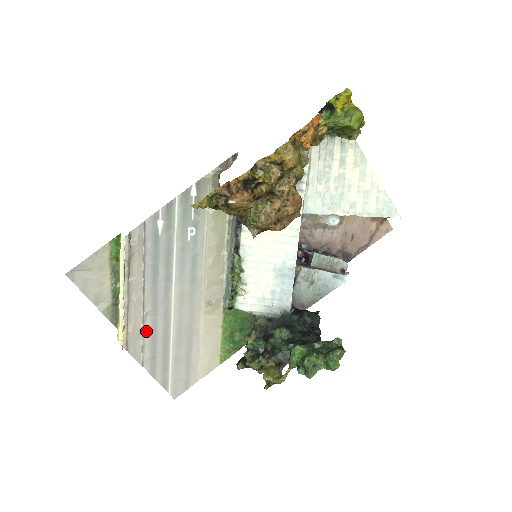
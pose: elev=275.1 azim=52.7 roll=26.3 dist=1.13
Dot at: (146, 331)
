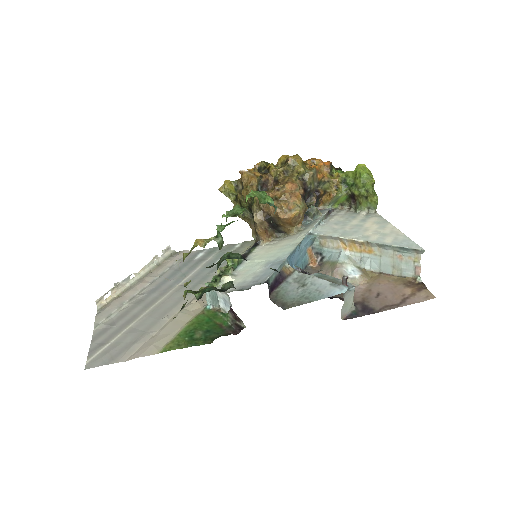
Dot at: (126, 307)
